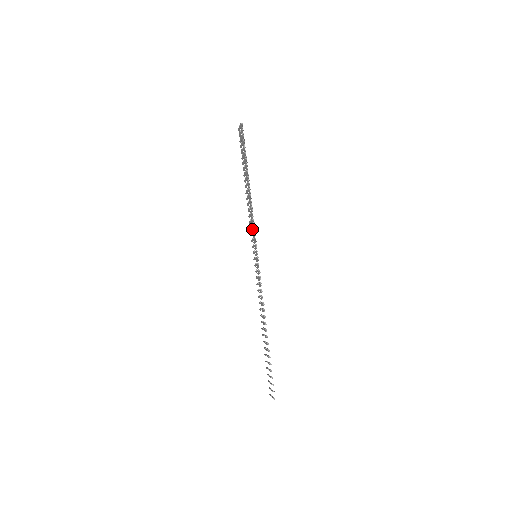
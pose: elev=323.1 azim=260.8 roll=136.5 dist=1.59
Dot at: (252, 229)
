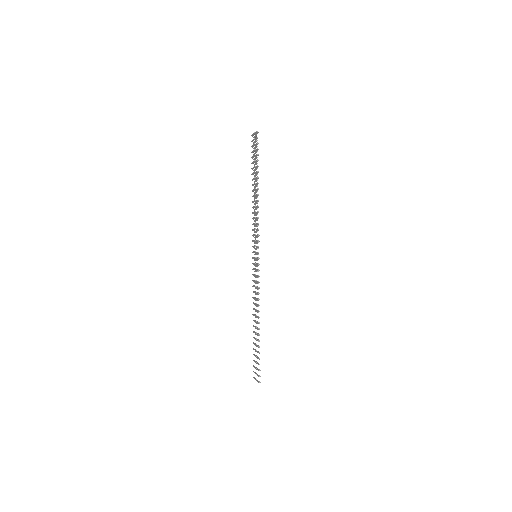
Dot at: (255, 231)
